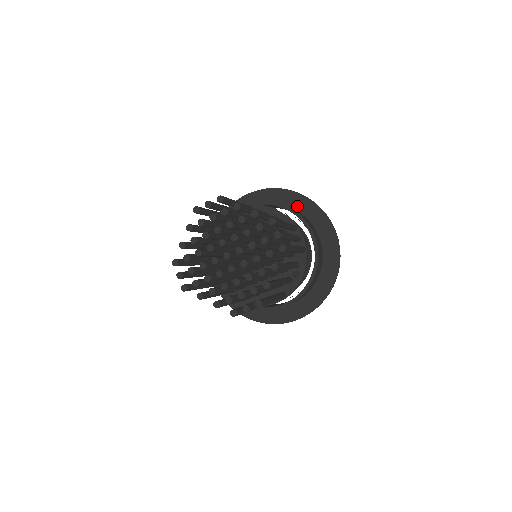
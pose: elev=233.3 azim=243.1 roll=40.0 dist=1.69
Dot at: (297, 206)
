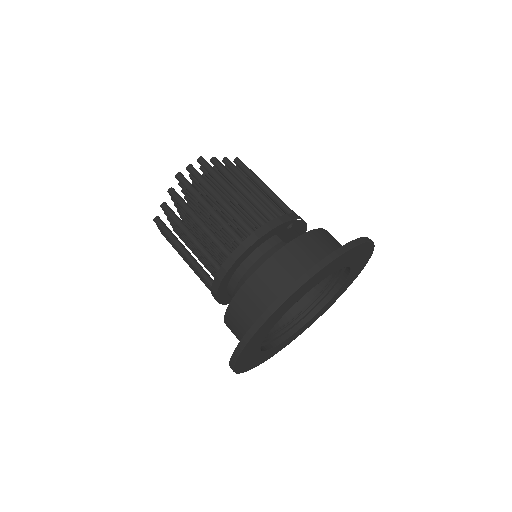
Dot at: occluded
